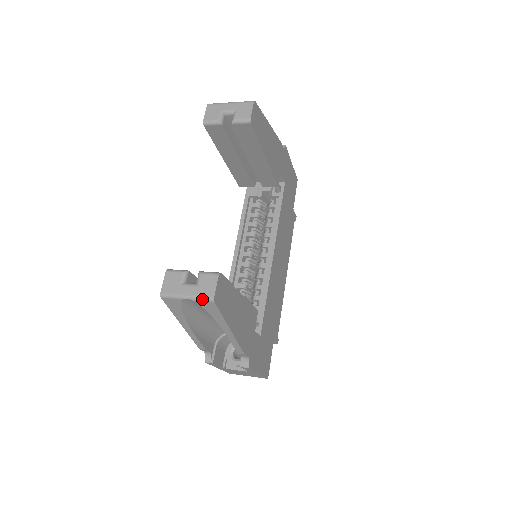
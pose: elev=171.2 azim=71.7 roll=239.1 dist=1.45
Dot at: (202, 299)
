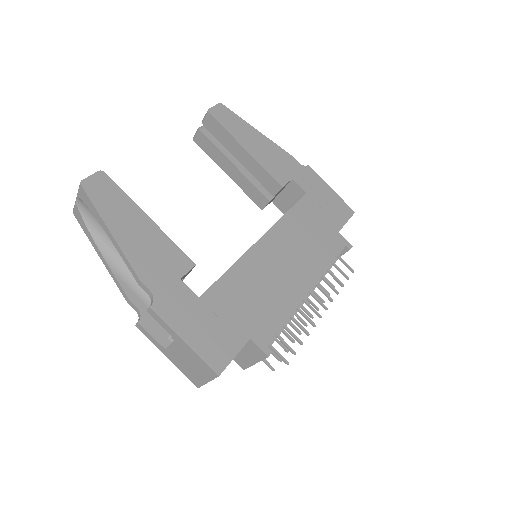
Dot at: (79, 189)
